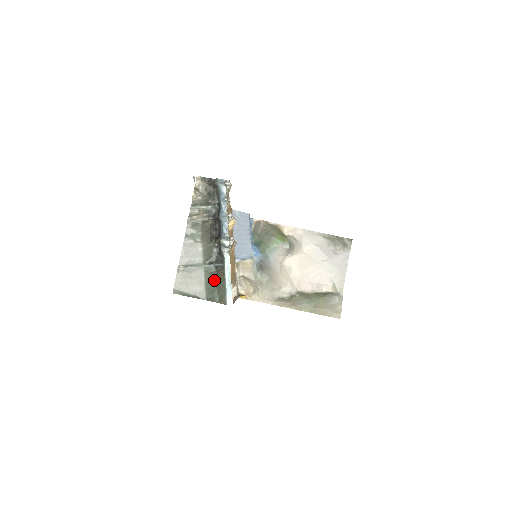
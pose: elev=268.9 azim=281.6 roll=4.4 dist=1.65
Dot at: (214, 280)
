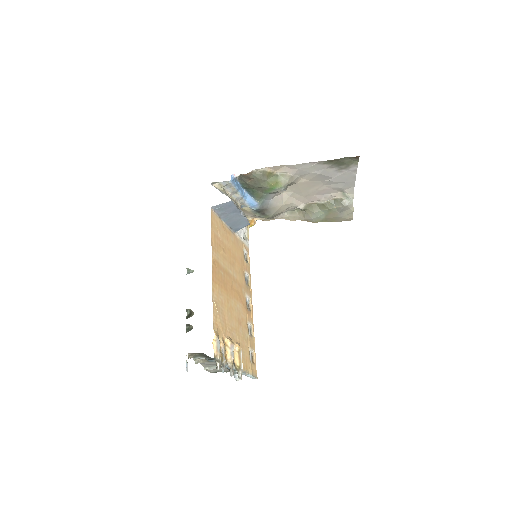
Dot at: occluded
